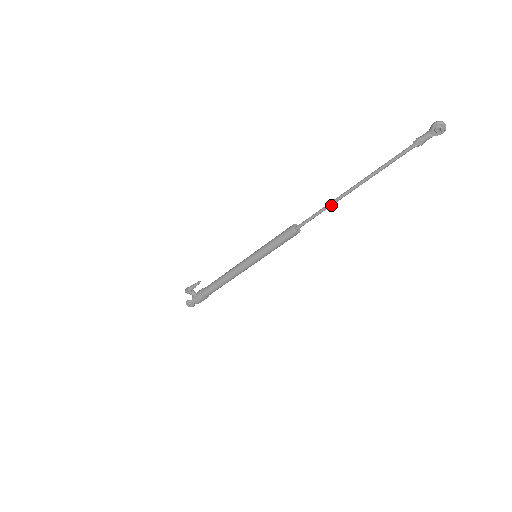
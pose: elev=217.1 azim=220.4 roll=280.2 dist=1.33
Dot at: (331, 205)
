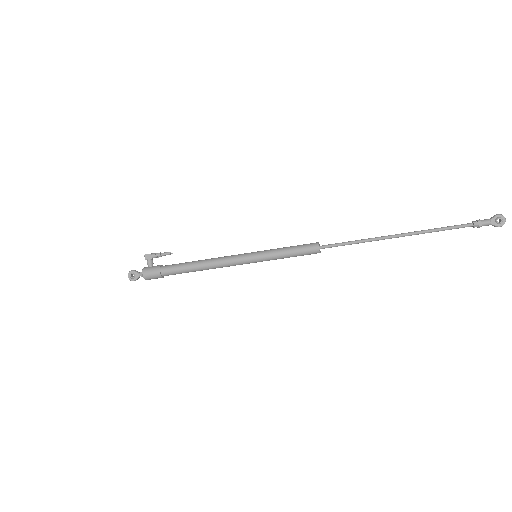
Dot at: (369, 240)
